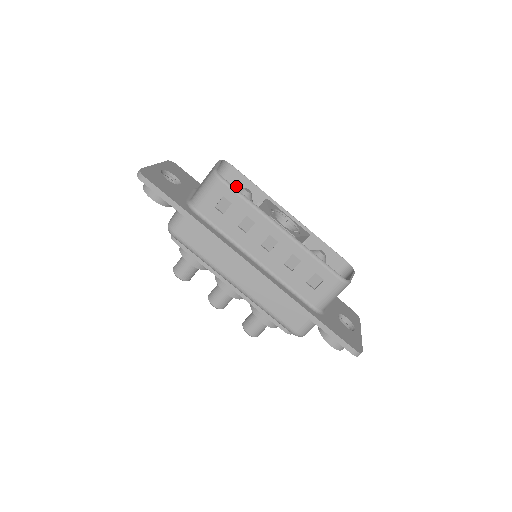
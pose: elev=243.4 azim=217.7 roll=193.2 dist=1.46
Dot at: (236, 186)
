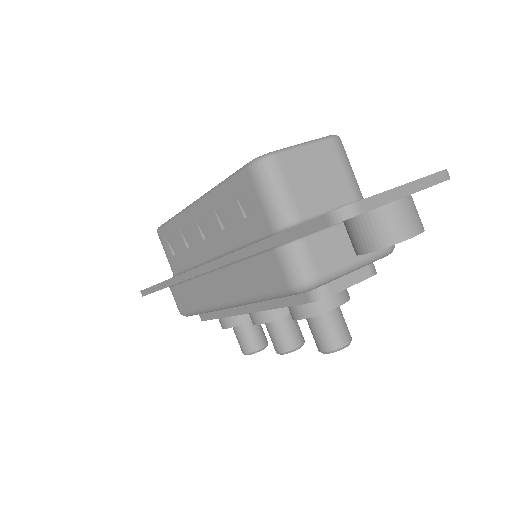
Dot at: occluded
